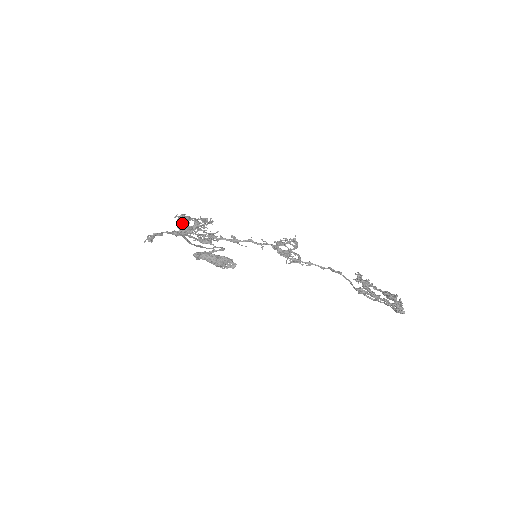
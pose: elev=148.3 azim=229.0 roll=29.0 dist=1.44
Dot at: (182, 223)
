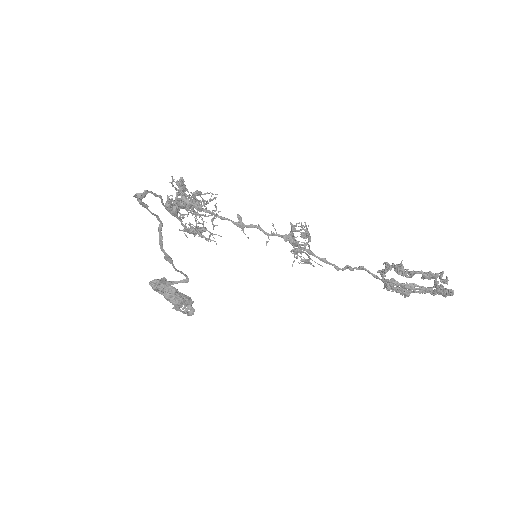
Dot at: (182, 187)
